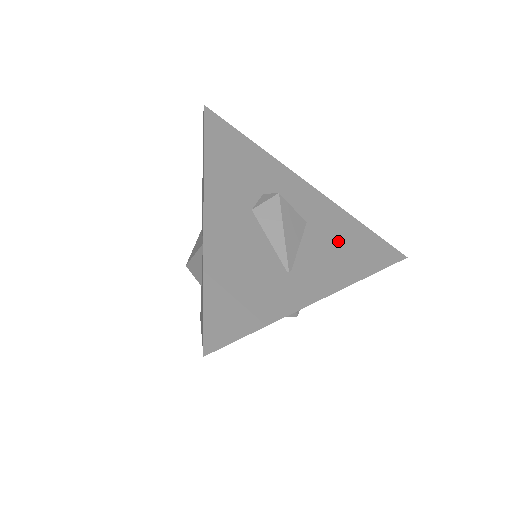
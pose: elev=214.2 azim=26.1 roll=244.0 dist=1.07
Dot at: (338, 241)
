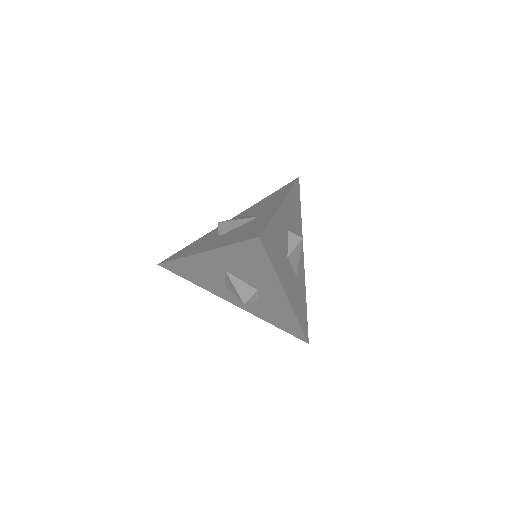
Dot at: (265, 203)
